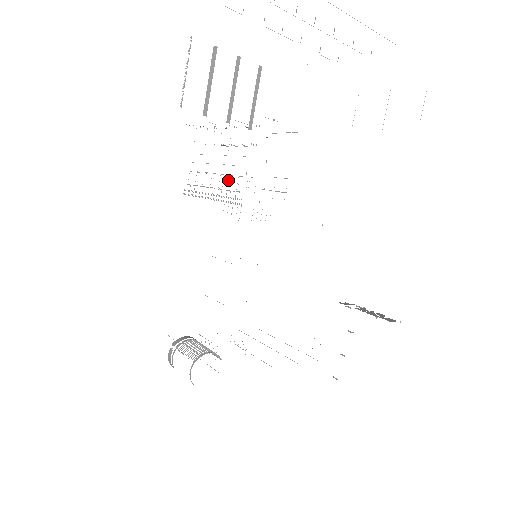
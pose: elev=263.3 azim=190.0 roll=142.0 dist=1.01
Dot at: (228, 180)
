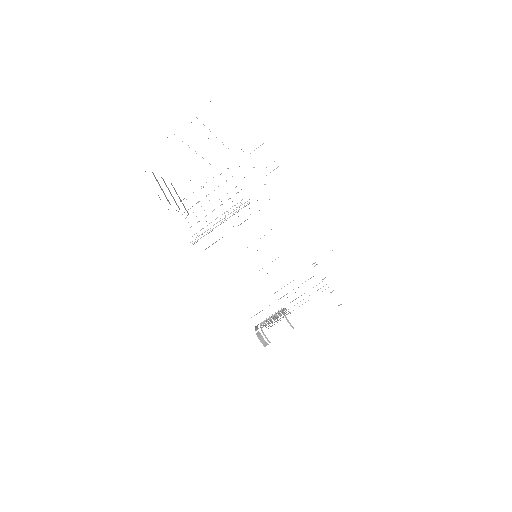
Dot at: occluded
